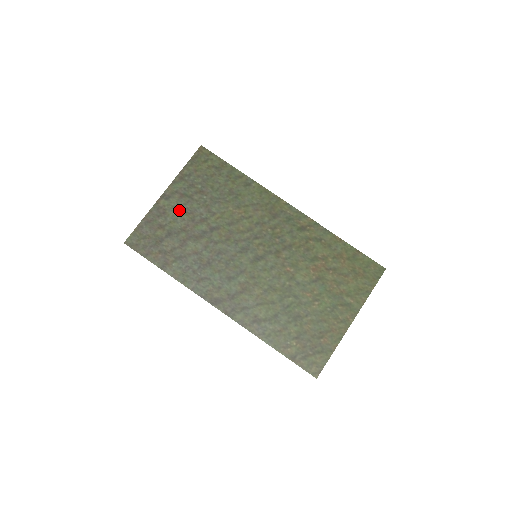
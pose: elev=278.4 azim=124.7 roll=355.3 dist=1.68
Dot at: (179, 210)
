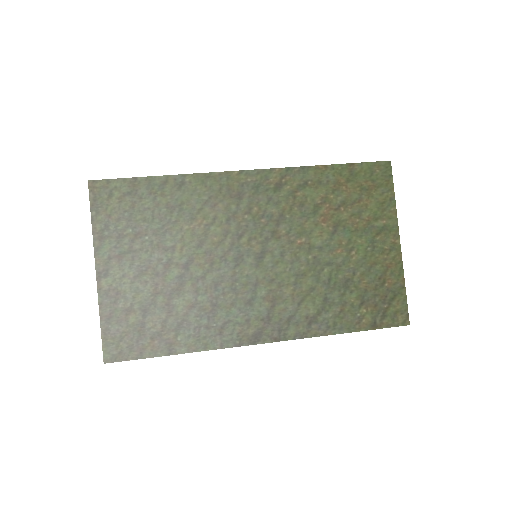
Dot at: (131, 276)
